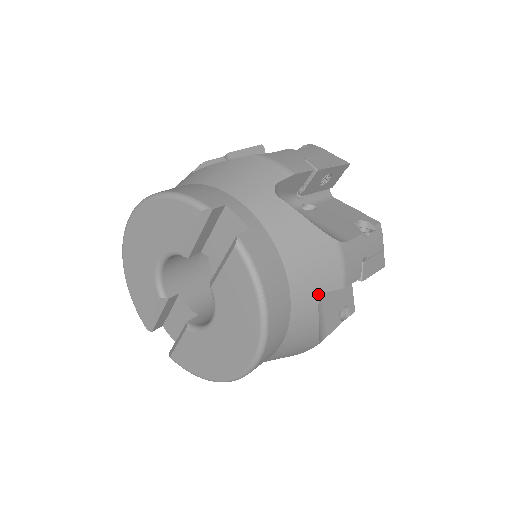
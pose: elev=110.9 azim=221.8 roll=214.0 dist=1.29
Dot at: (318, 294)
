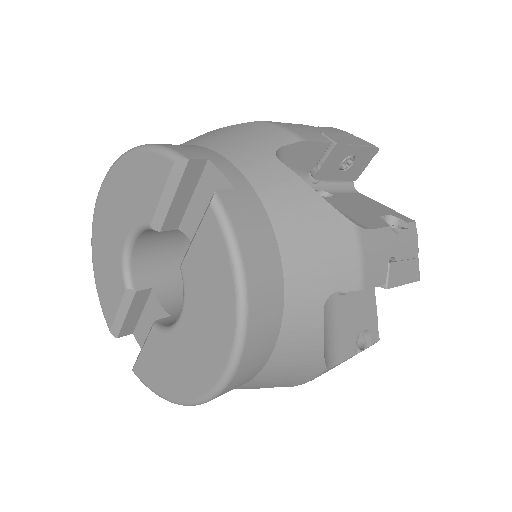
Dot at: (324, 291)
